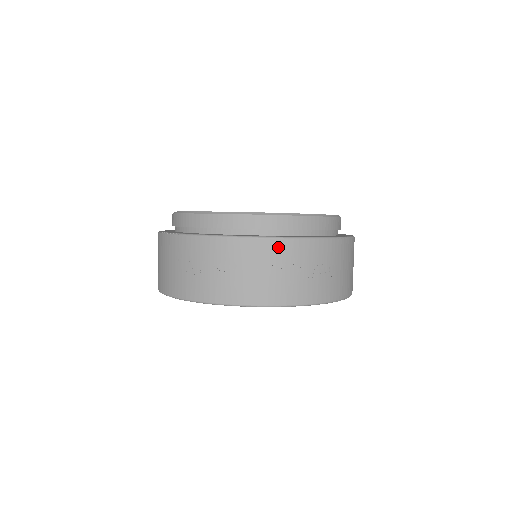
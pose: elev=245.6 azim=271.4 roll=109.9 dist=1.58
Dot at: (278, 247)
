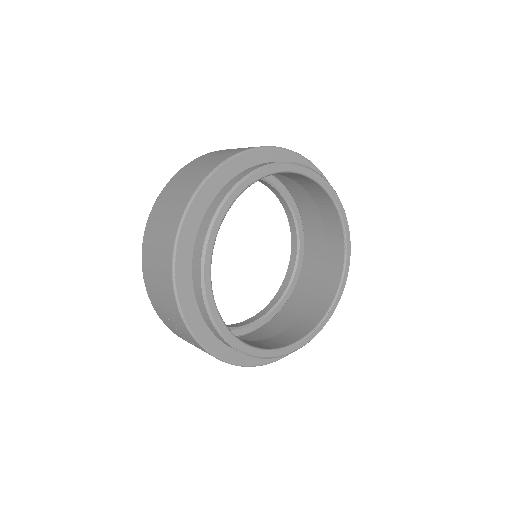
Dot at: occluded
